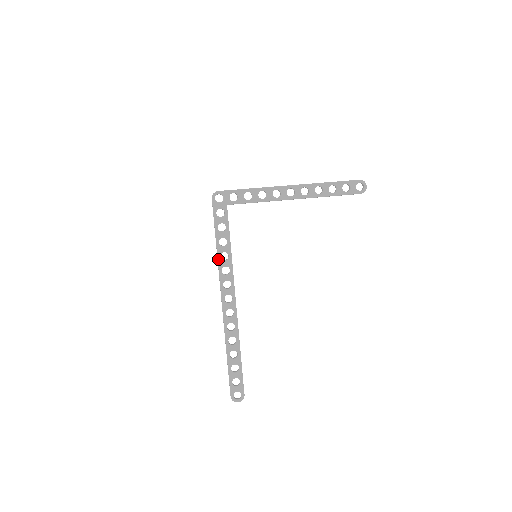
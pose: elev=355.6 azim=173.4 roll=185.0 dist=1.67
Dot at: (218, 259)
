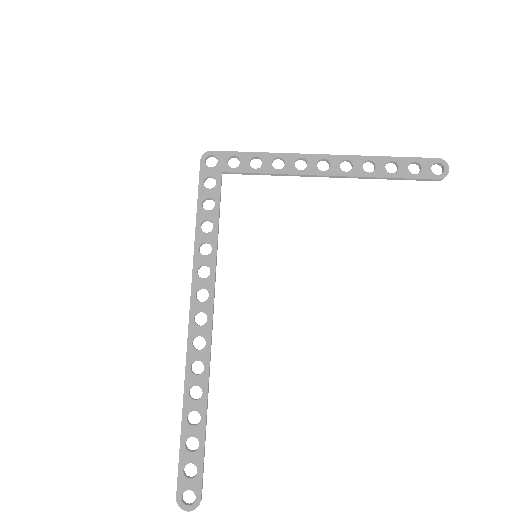
Dot at: (194, 252)
